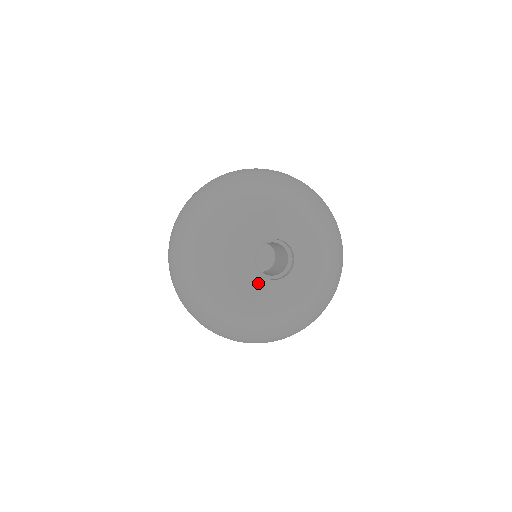
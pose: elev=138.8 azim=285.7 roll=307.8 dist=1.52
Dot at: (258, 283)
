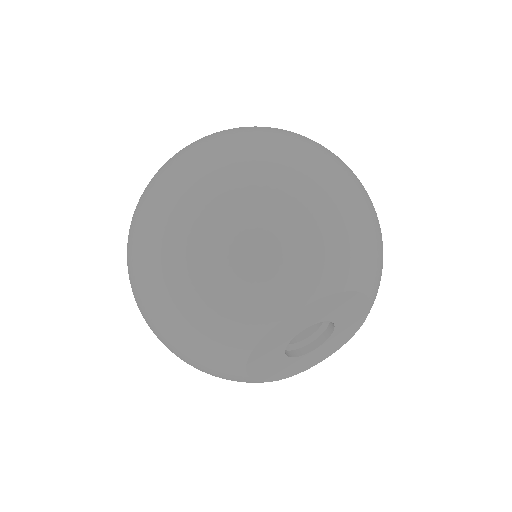
Dot at: (281, 364)
